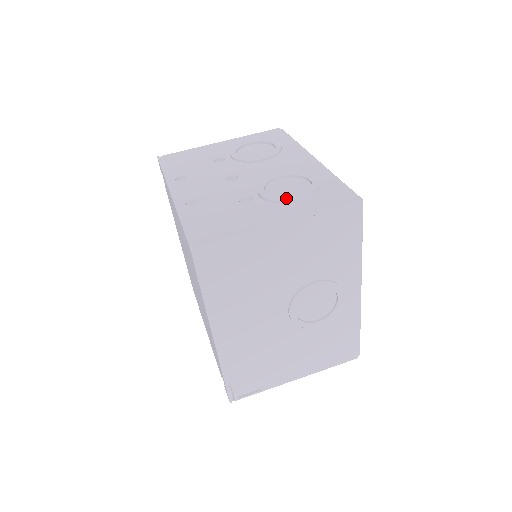
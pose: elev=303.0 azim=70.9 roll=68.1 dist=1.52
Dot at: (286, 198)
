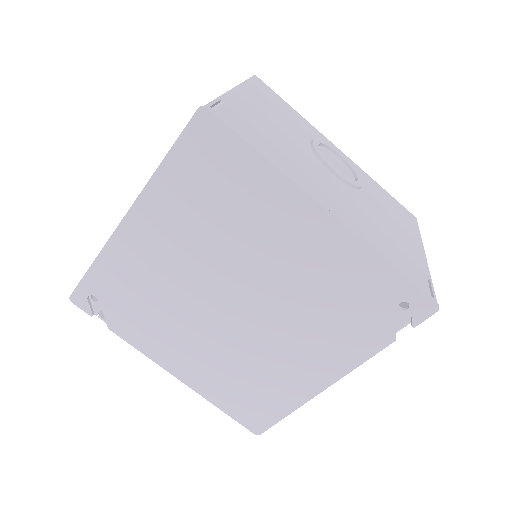
Dot at: occluded
